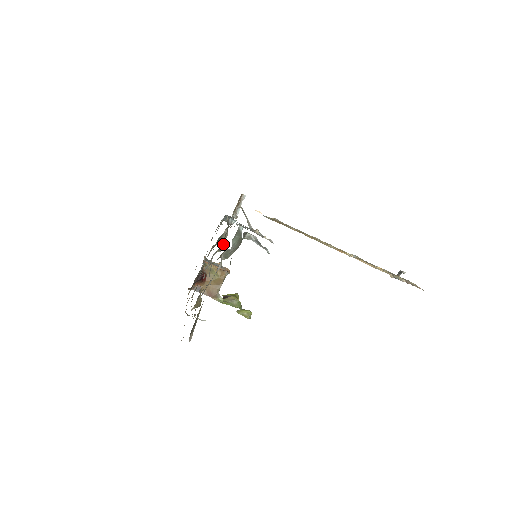
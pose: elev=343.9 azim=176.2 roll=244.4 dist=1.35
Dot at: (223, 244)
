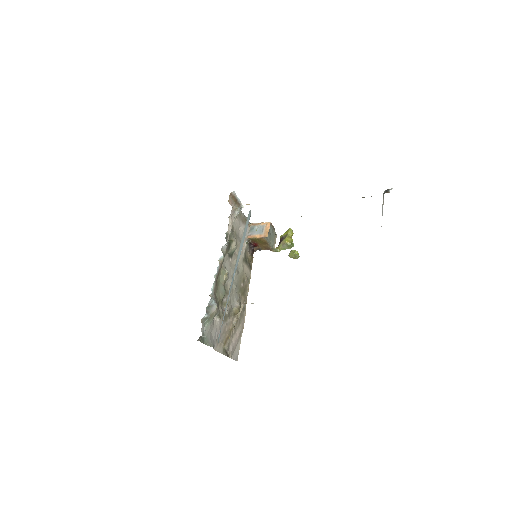
Dot at: (223, 282)
